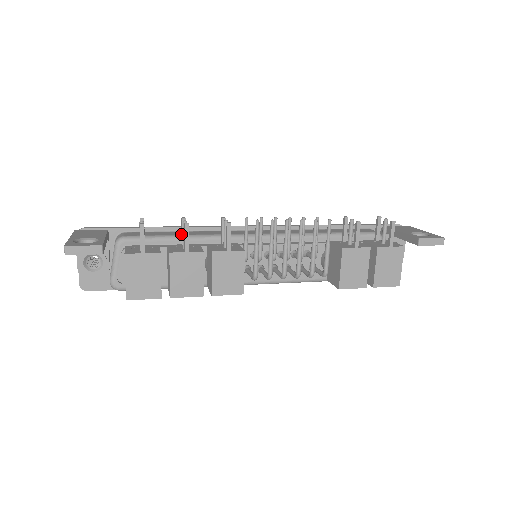
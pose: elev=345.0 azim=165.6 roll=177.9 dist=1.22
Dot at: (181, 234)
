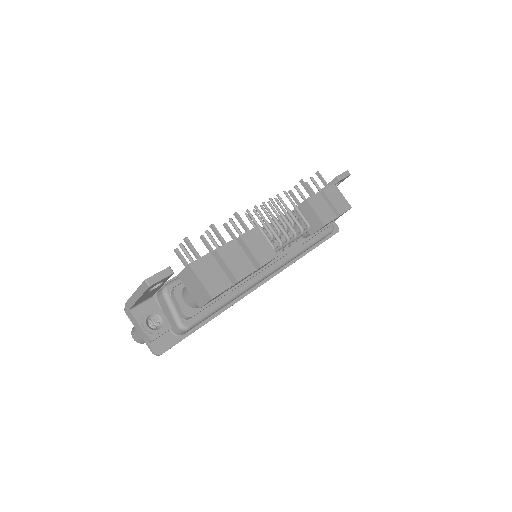
Dot at: occluded
